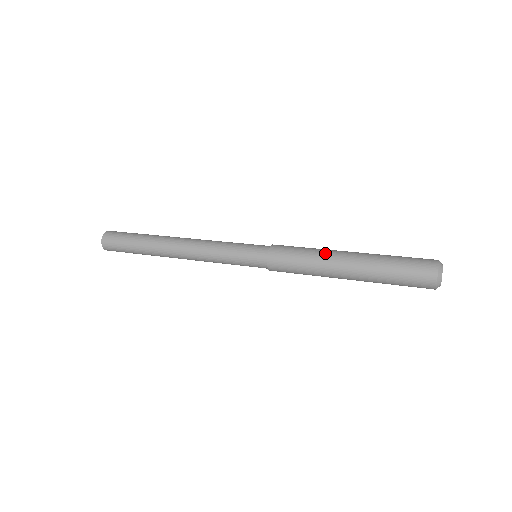
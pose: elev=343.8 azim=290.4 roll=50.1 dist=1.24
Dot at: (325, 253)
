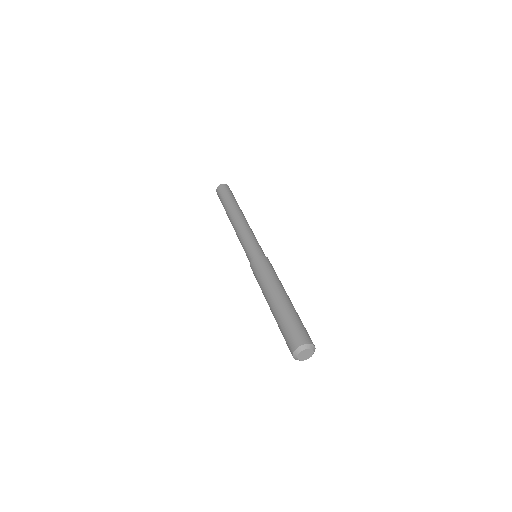
Dot at: (266, 287)
